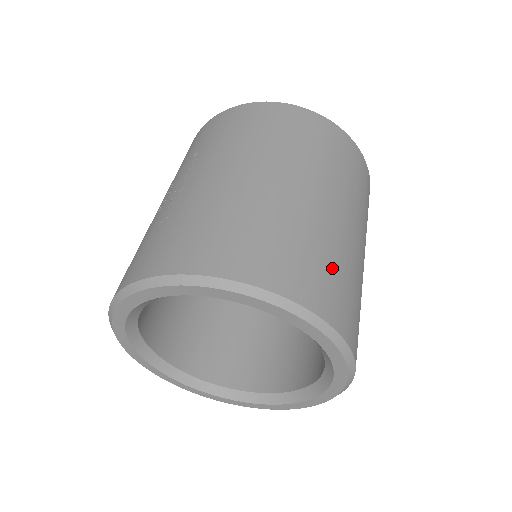
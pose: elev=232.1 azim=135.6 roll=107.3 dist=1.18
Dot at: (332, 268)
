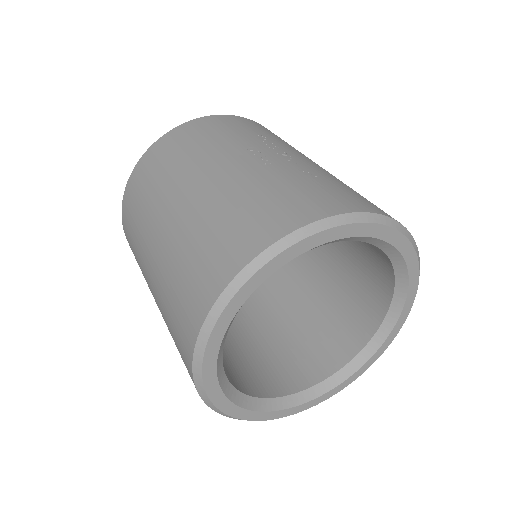
Dot at: occluded
